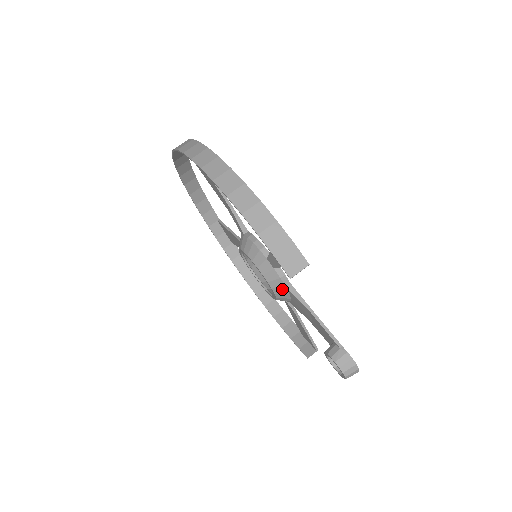
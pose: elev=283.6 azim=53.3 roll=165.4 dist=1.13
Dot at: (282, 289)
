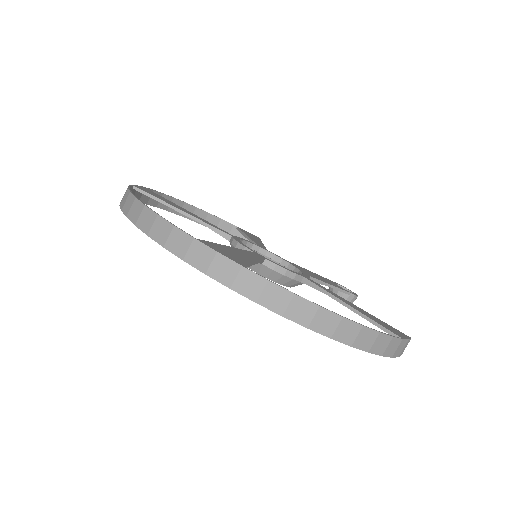
Dot at: occluded
